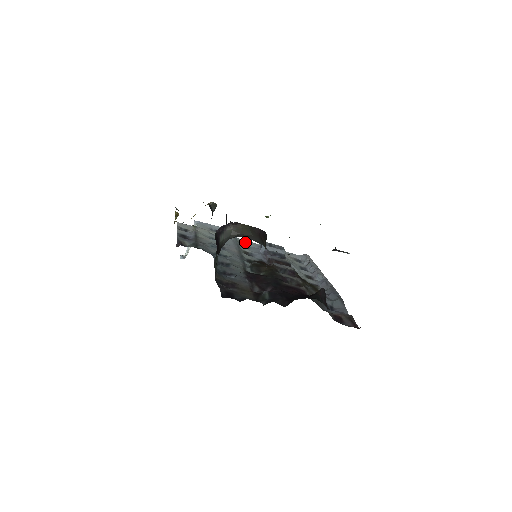
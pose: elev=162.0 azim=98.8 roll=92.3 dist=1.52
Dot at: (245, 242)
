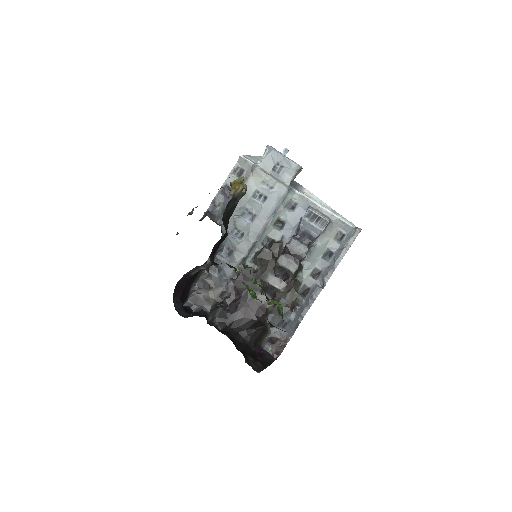
Dot at: (298, 197)
